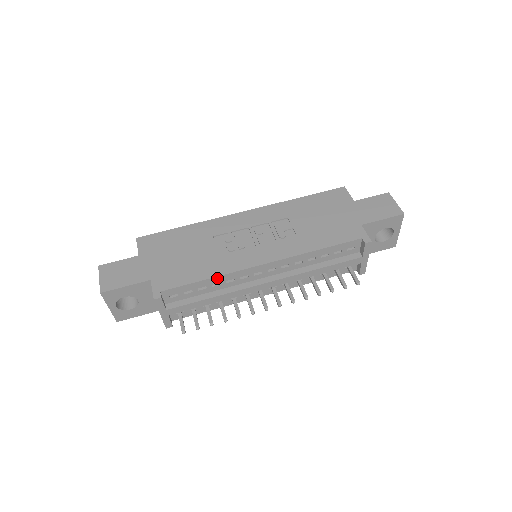
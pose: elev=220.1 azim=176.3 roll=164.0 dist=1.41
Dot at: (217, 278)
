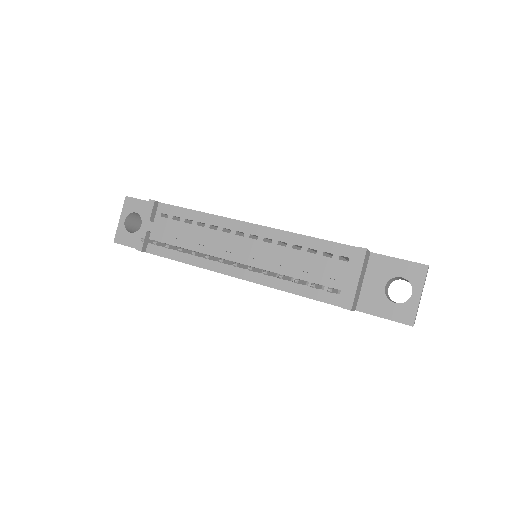
Dot at: (205, 215)
